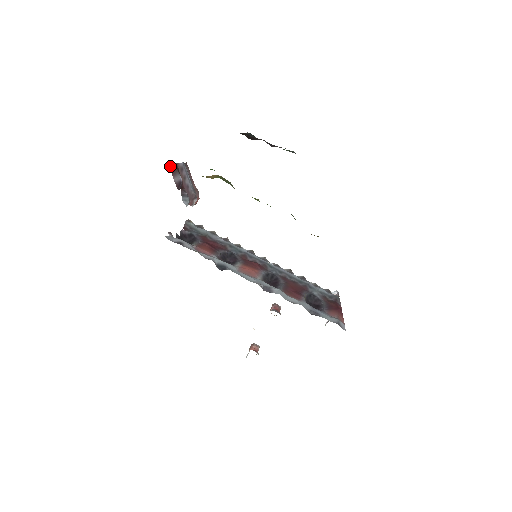
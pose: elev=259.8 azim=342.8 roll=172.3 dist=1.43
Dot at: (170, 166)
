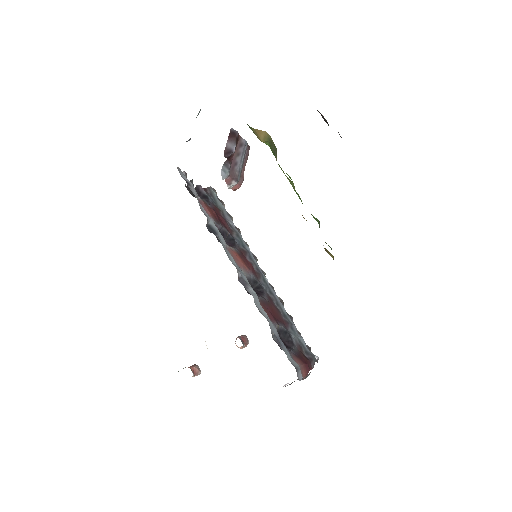
Dot at: (231, 130)
